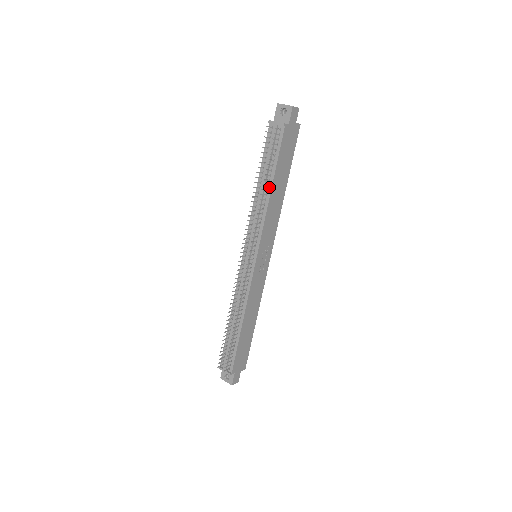
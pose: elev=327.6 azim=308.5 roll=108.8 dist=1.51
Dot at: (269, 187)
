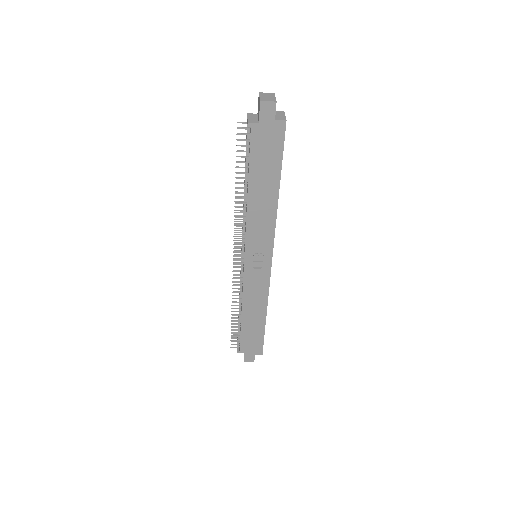
Dot at: (247, 191)
